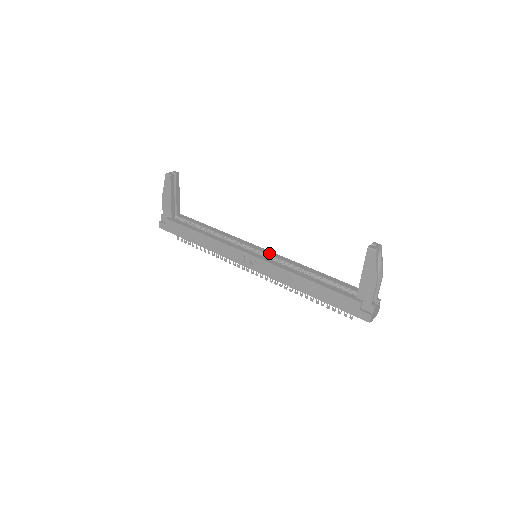
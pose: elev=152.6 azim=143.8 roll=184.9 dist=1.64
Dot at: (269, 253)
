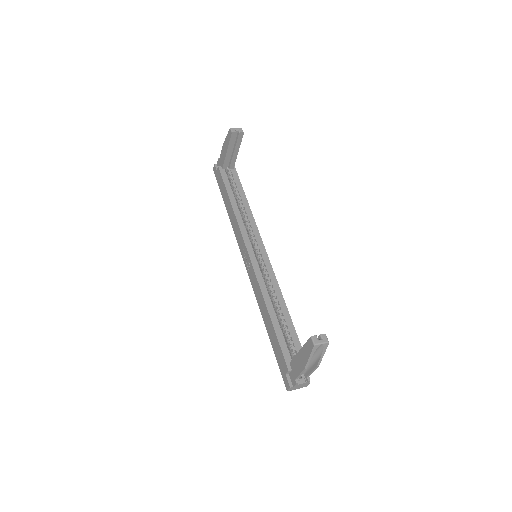
Dot at: (266, 262)
